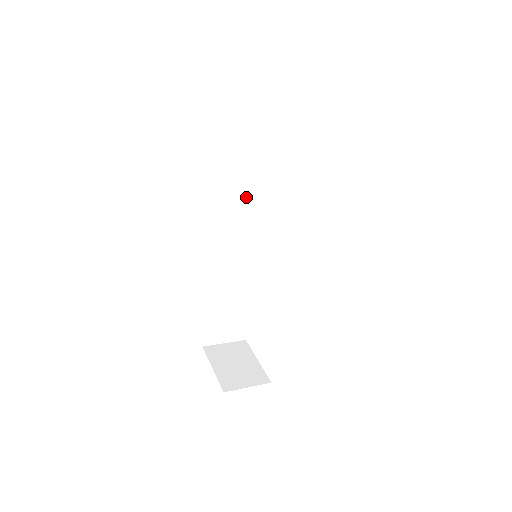
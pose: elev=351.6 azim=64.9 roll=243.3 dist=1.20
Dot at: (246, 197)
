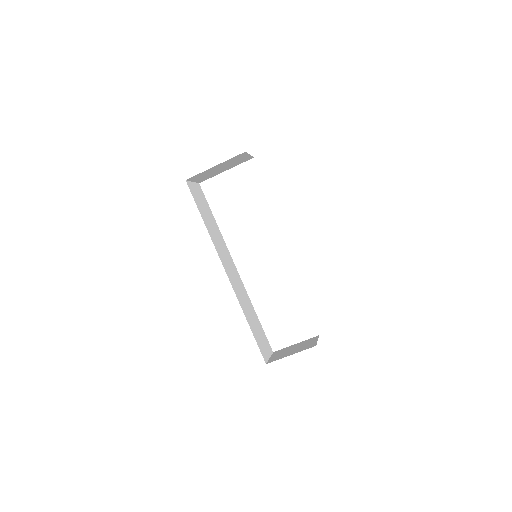
Dot at: (217, 239)
